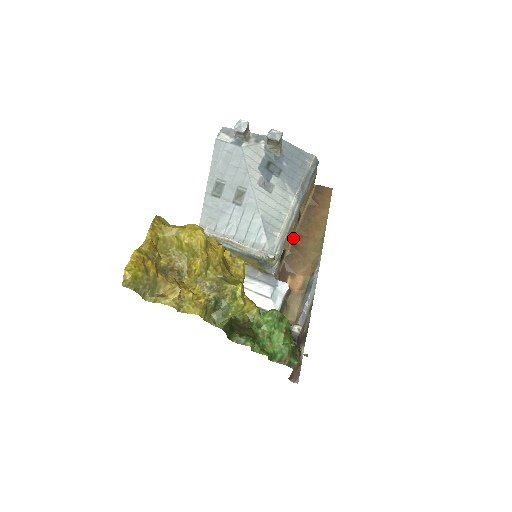
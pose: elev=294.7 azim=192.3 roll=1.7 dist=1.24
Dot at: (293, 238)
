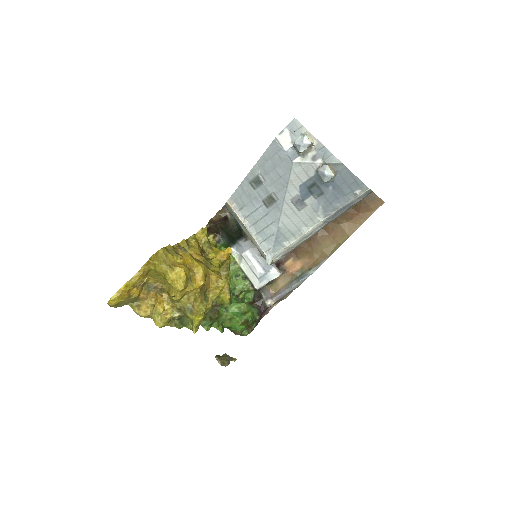
Dot at: occluded
